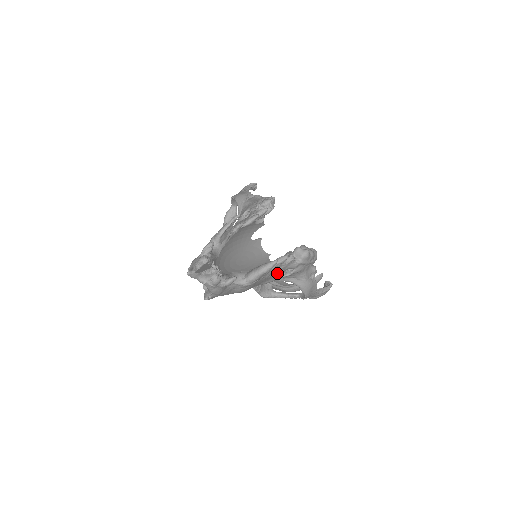
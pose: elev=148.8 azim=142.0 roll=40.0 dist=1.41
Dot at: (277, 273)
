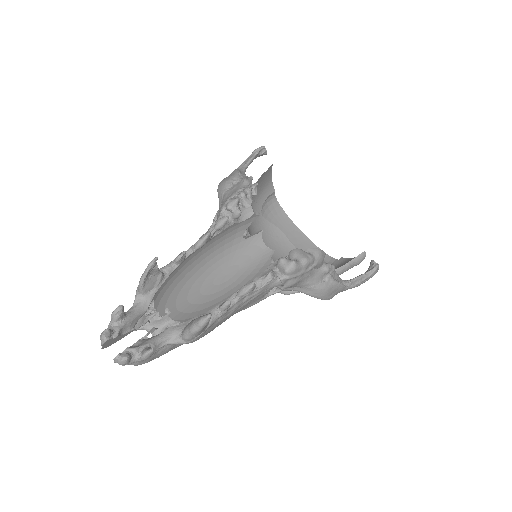
Dot at: (255, 298)
